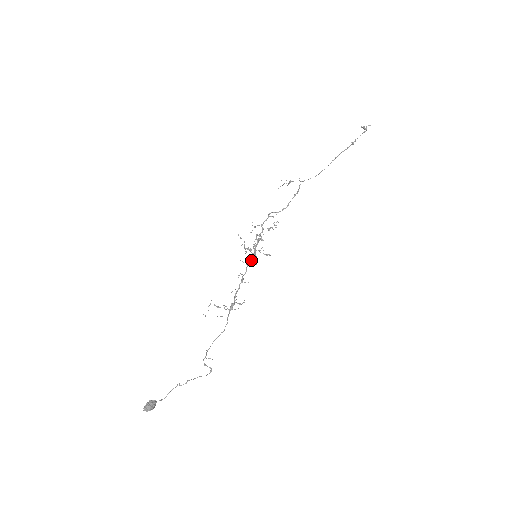
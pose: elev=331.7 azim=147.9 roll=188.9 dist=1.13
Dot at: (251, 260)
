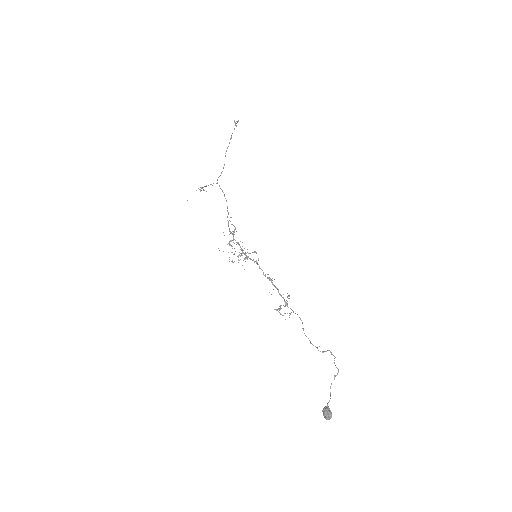
Dot at: (254, 262)
